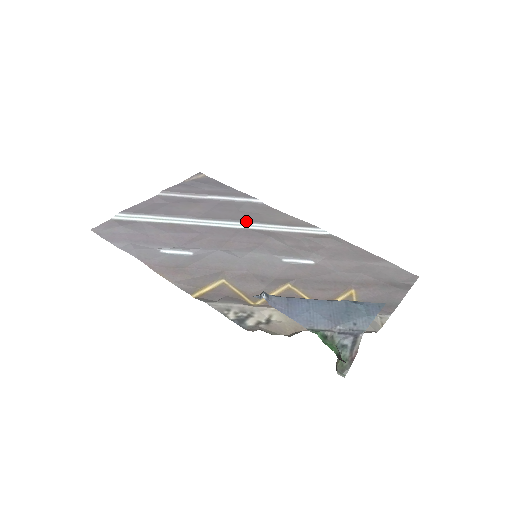
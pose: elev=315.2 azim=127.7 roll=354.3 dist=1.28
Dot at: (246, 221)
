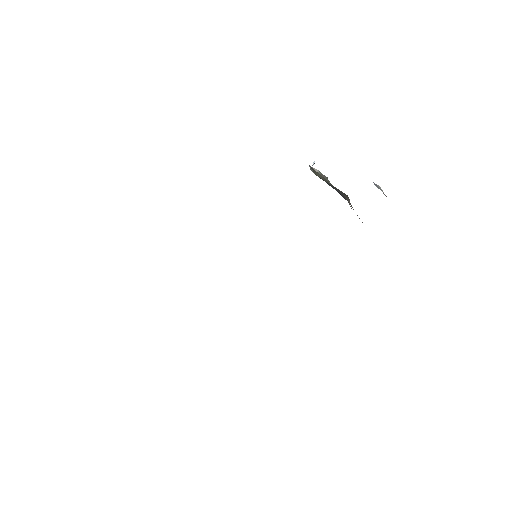
Dot at: occluded
